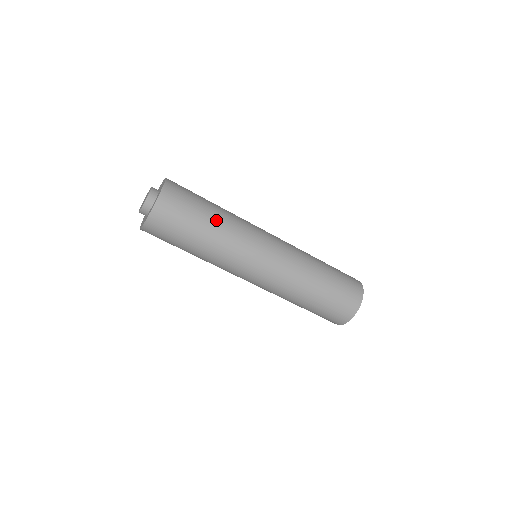
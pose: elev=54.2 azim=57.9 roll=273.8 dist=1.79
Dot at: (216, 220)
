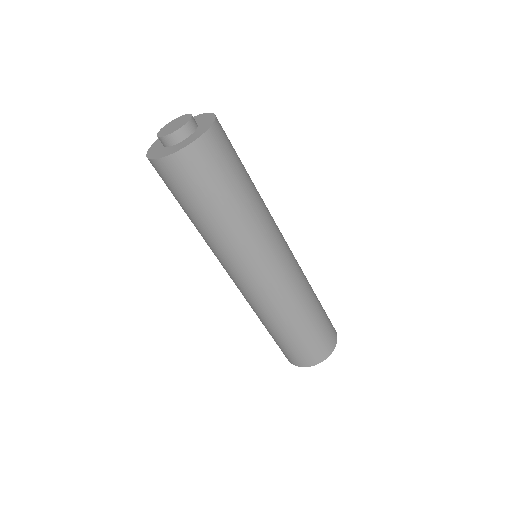
Dot at: (237, 209)
